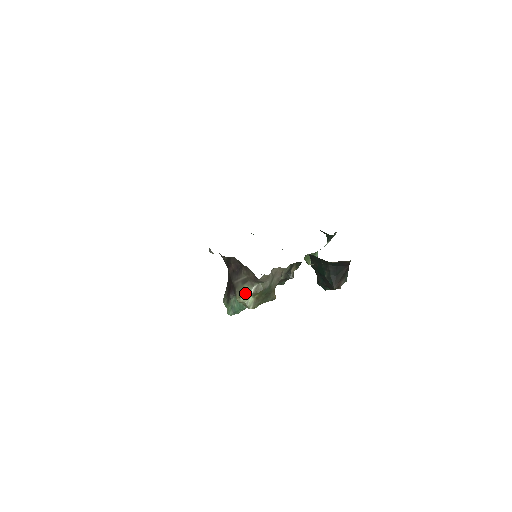
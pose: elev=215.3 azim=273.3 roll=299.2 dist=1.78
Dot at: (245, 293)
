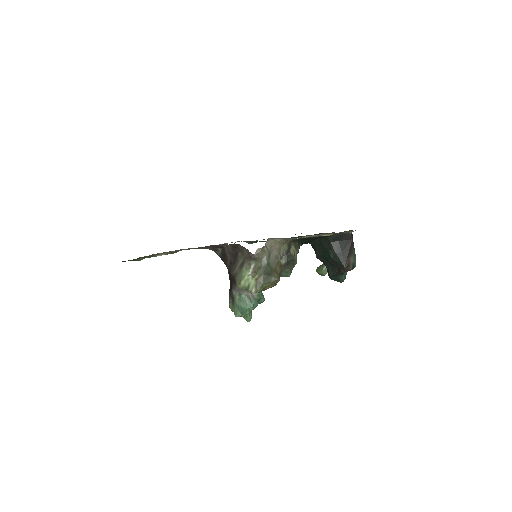
Dot at: (244, 276)
